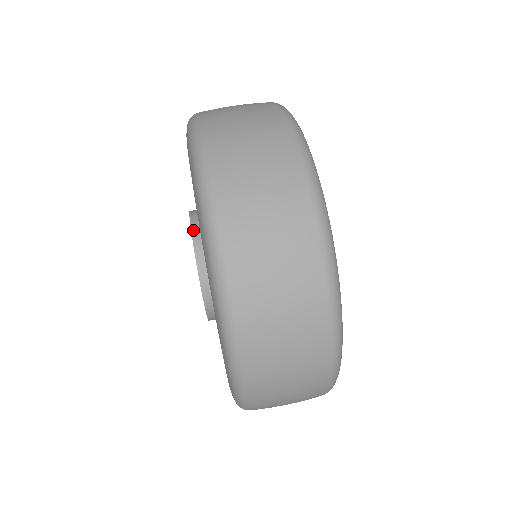
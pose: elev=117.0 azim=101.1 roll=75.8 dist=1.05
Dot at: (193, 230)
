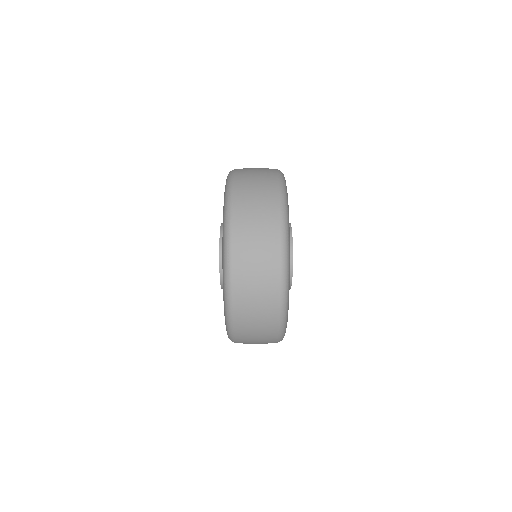
Dot at: (220, 258)
